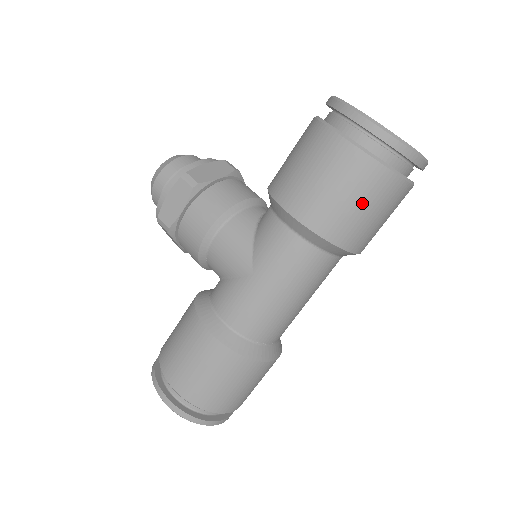
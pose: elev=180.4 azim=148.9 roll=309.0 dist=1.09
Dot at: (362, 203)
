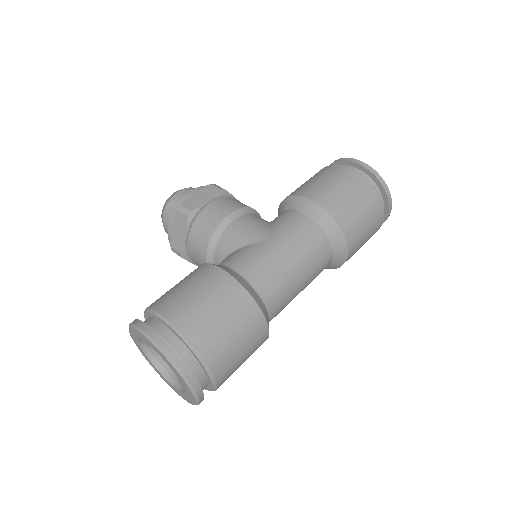
Dot at: (360, 205)
